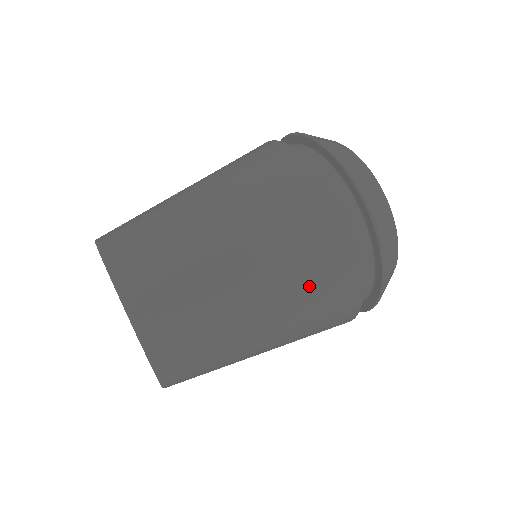
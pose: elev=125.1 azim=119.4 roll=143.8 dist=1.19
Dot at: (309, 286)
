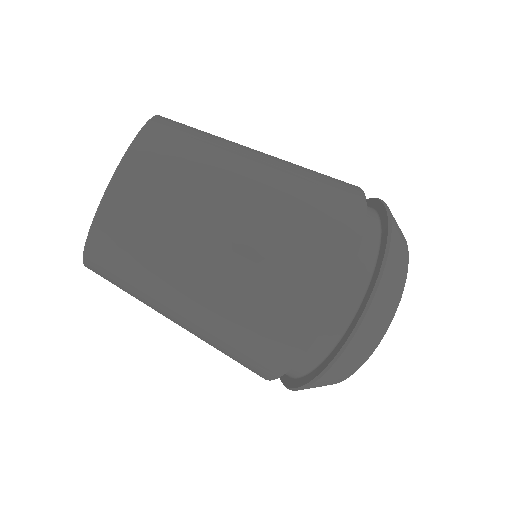
Dot at: (251, 322)
